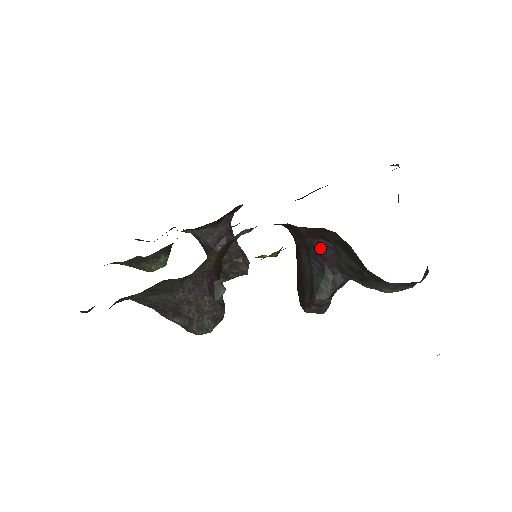
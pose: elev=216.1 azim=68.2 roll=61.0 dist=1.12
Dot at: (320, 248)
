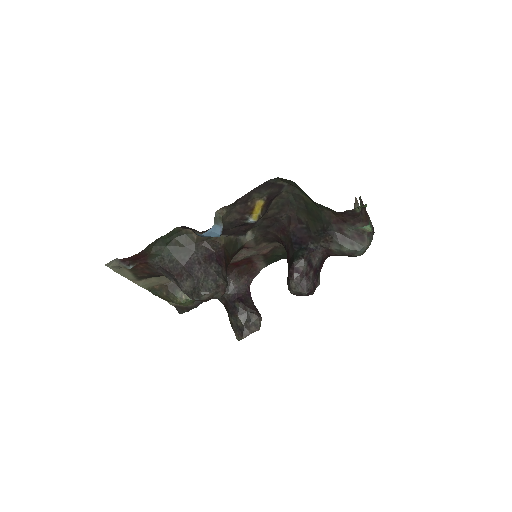
Dot at: (298, 233)
